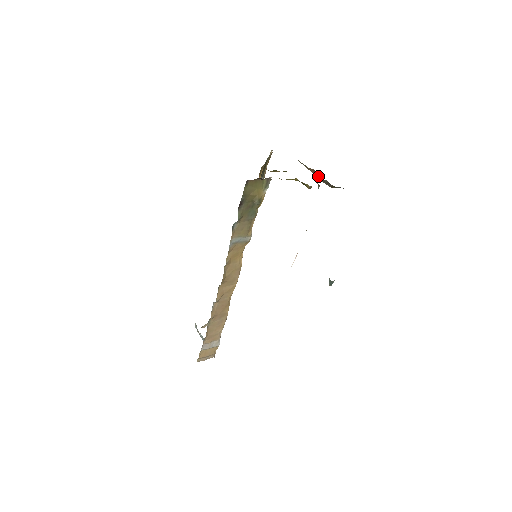
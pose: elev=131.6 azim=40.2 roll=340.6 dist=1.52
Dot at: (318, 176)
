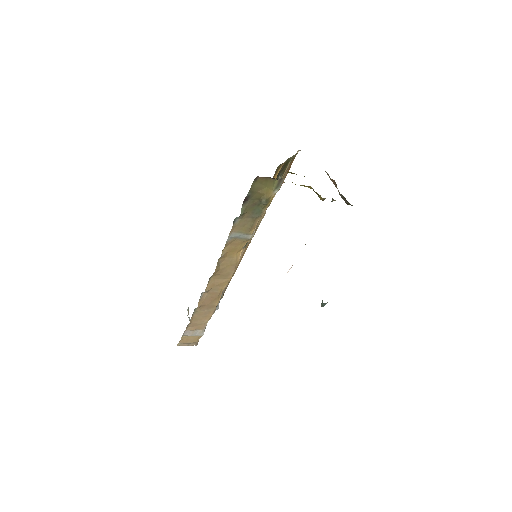
Dot at: occluded
